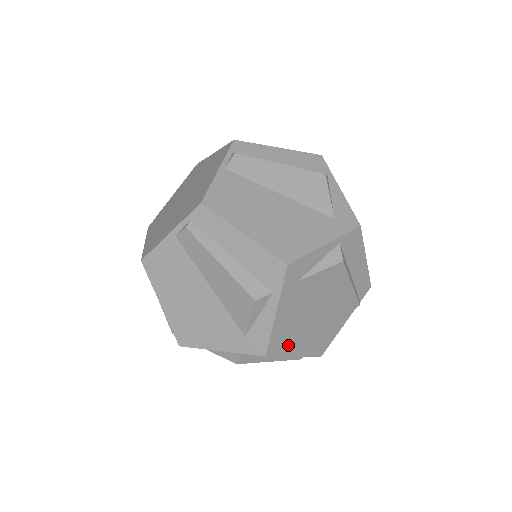
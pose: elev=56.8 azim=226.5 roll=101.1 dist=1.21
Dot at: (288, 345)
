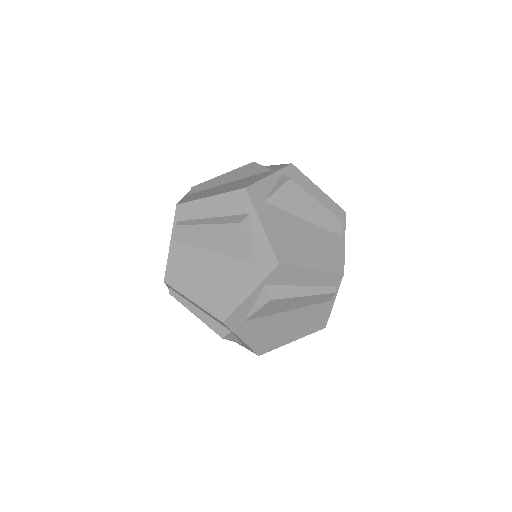
Dot at: (296, 257)
